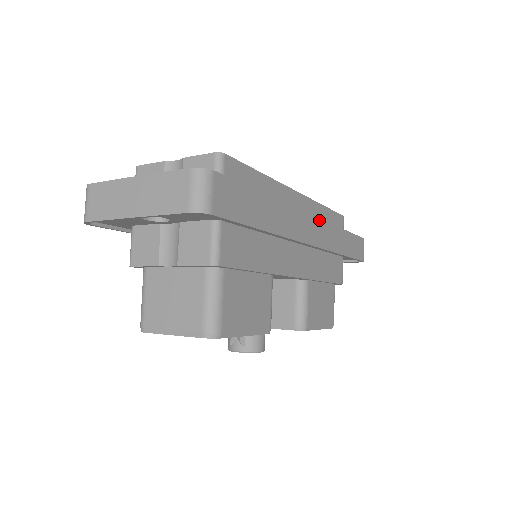
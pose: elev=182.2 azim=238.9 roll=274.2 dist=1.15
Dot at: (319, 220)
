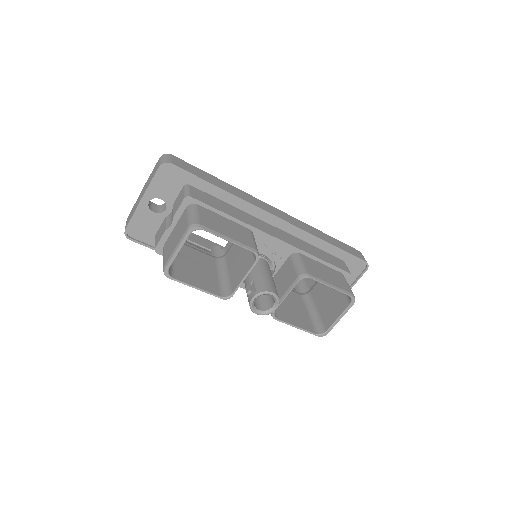
Dot at: (285, 214)
